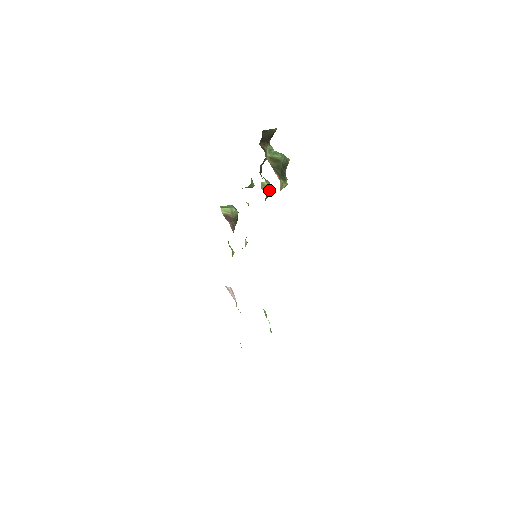
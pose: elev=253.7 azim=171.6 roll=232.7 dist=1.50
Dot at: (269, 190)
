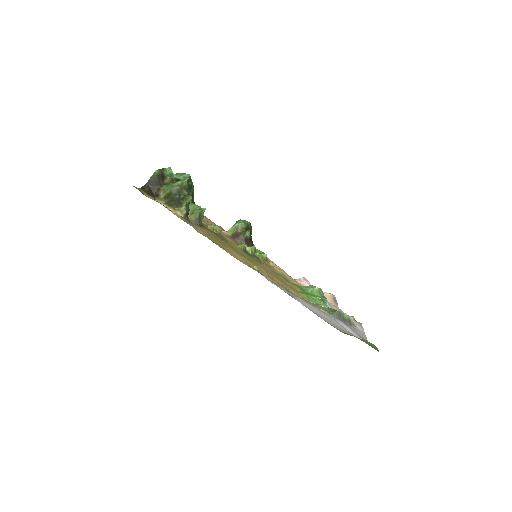
Dot at: (194, 214)
